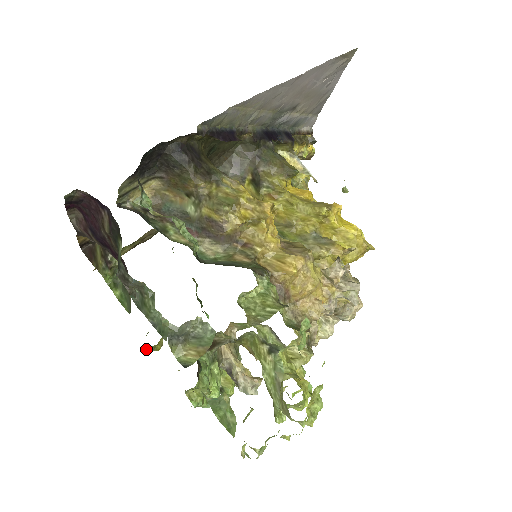
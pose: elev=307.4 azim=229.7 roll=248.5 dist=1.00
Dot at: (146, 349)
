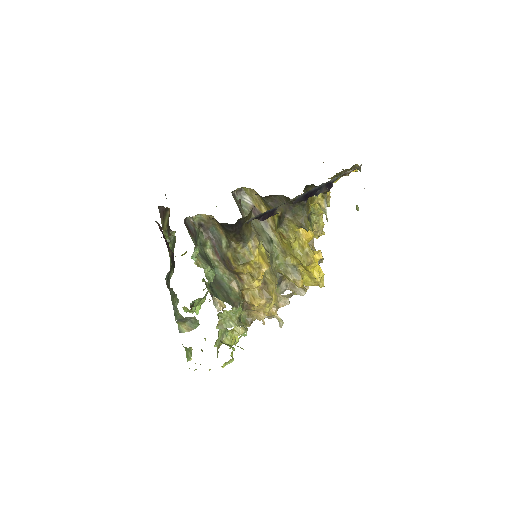
Dot at: occluded
